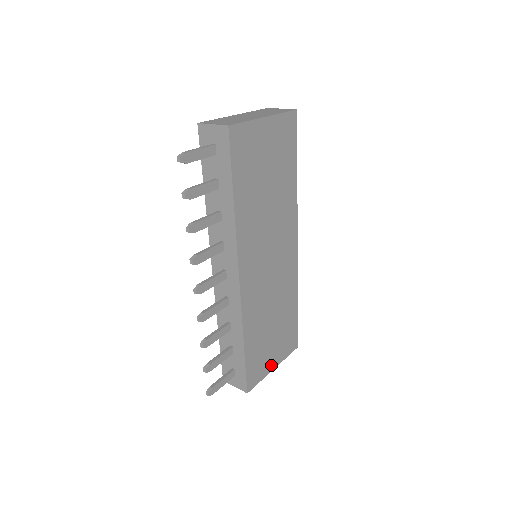
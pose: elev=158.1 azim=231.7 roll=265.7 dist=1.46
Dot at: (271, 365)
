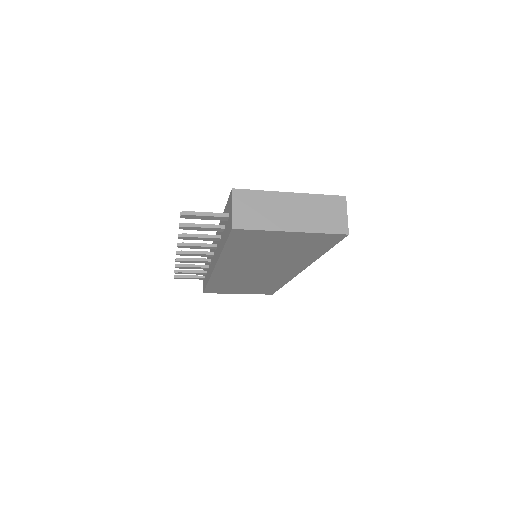
Dot at: (235, 292)
